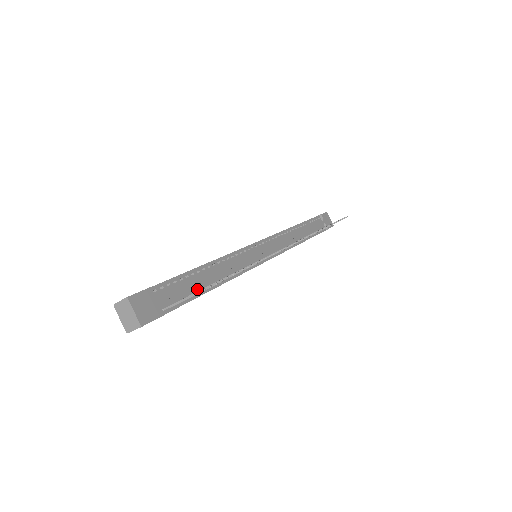
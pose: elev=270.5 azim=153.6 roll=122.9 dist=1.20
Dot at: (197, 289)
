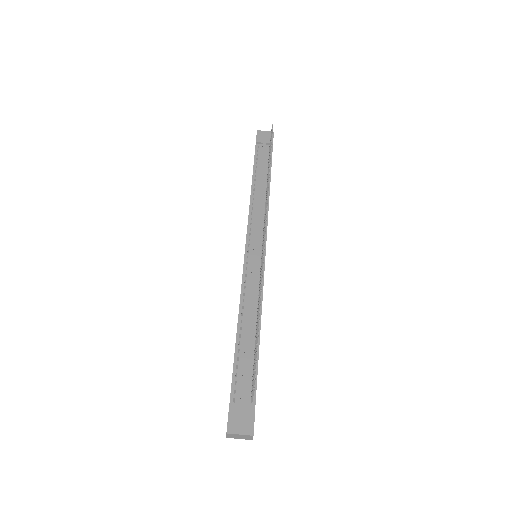
Dot at: (252, 356)
